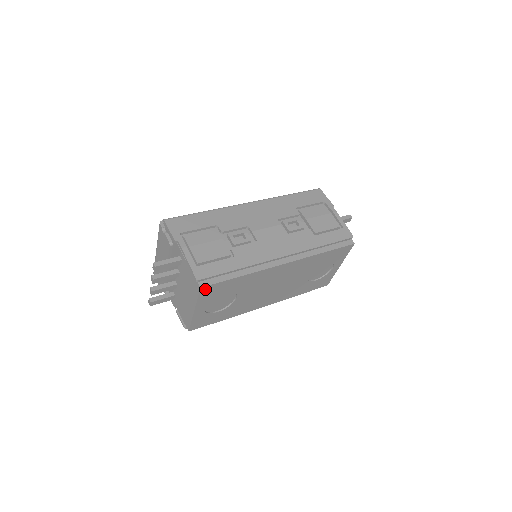
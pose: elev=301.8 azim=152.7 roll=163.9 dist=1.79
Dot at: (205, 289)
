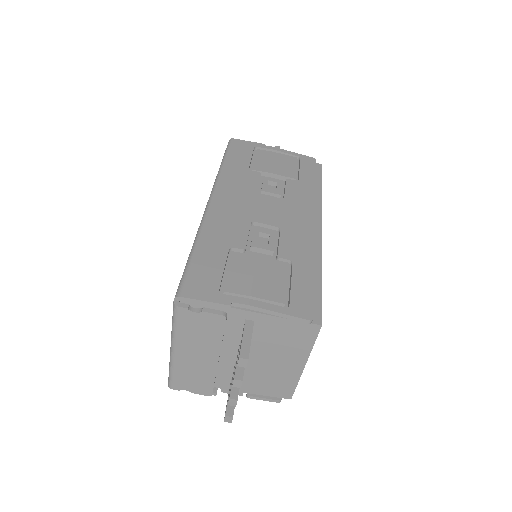
Dot at: occluded
